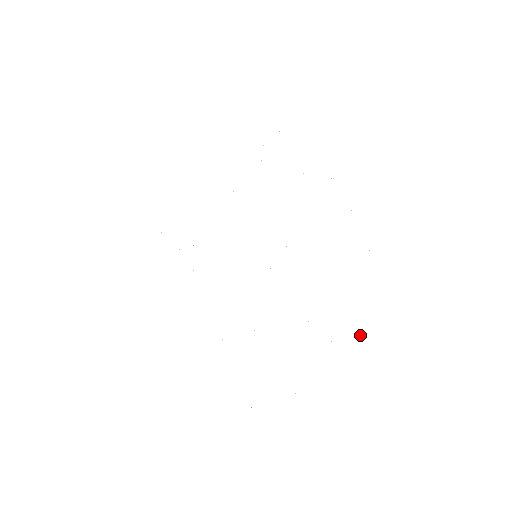
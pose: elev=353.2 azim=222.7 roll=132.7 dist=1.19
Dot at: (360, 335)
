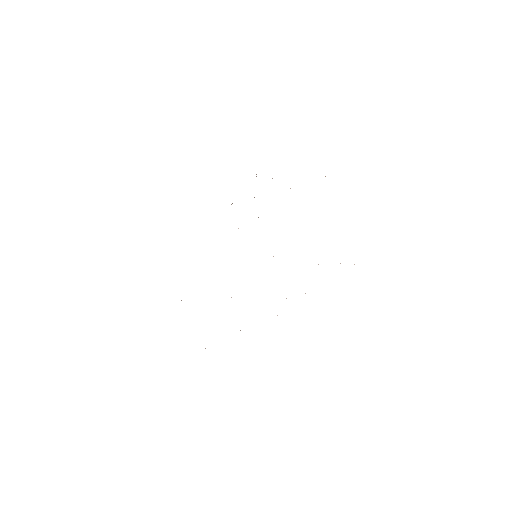
Dot at: occluded
